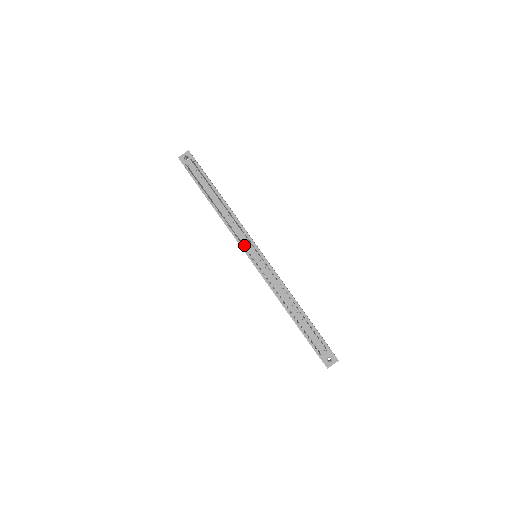
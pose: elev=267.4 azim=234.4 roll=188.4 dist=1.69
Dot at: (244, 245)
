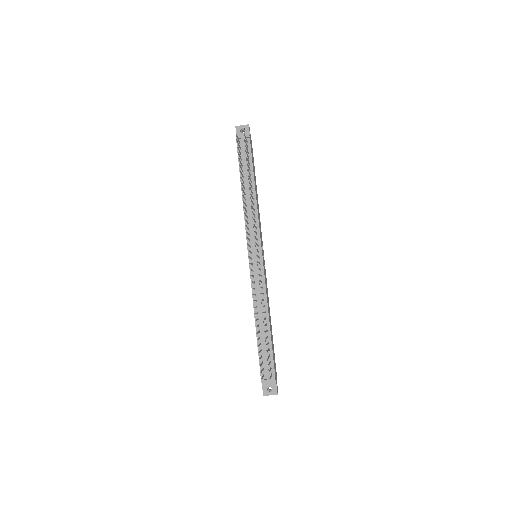
Dot at: (250, 240)
